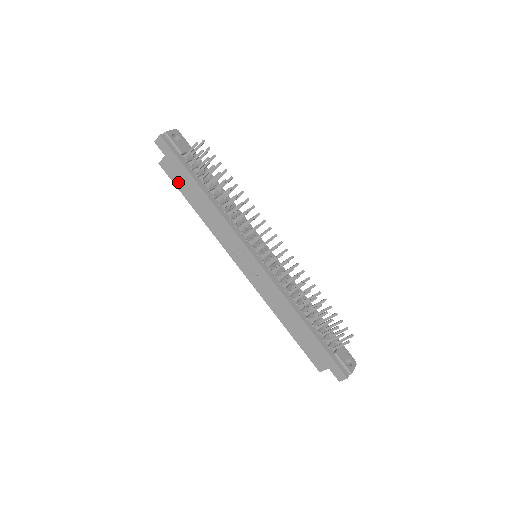
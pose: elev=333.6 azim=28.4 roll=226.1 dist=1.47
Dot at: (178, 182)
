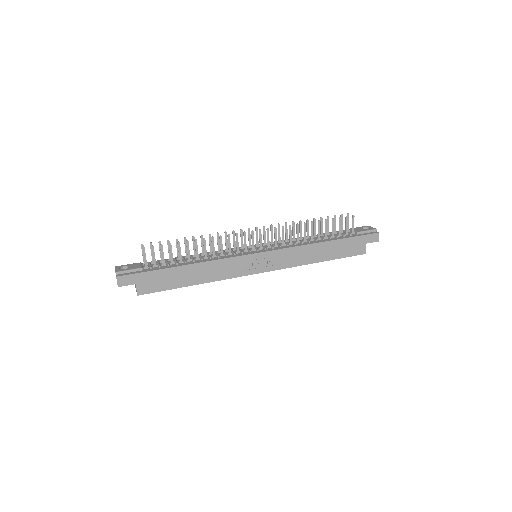
Dot at: (164, 286)
